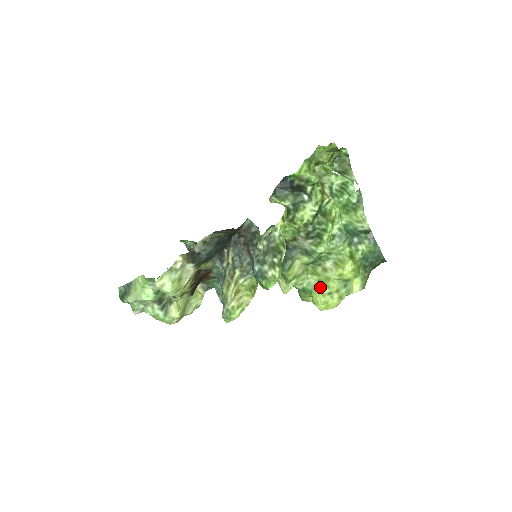
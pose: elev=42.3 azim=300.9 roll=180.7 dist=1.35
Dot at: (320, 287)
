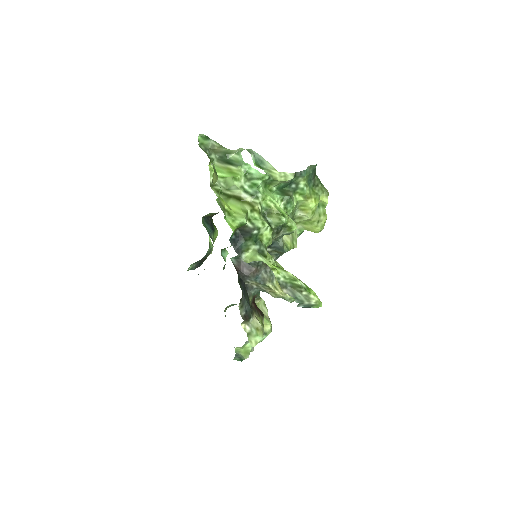
Dot at: (309, 226)
